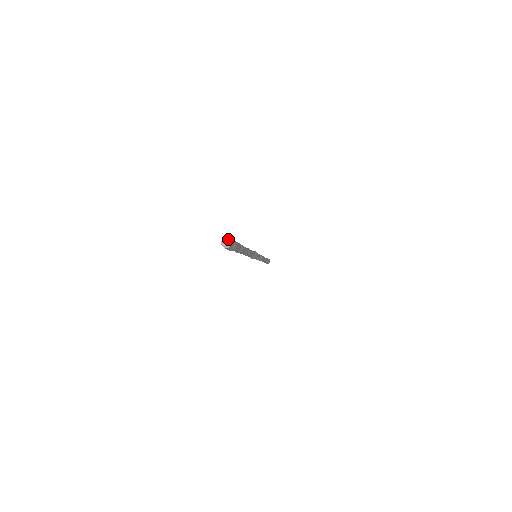
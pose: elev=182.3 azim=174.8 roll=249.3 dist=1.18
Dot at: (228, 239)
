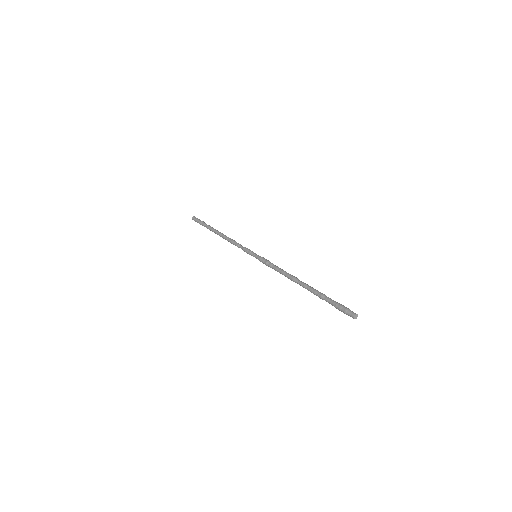
Dot at: occluded
